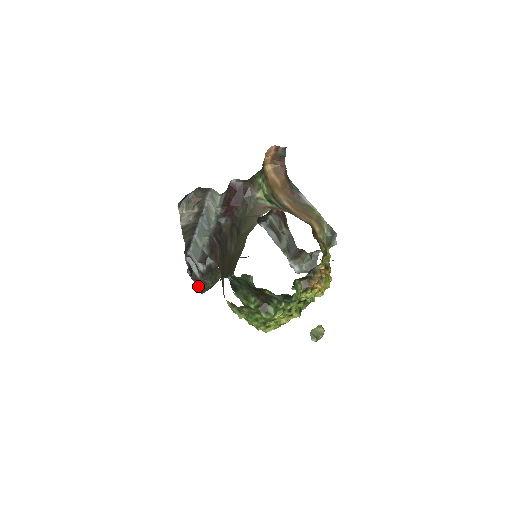
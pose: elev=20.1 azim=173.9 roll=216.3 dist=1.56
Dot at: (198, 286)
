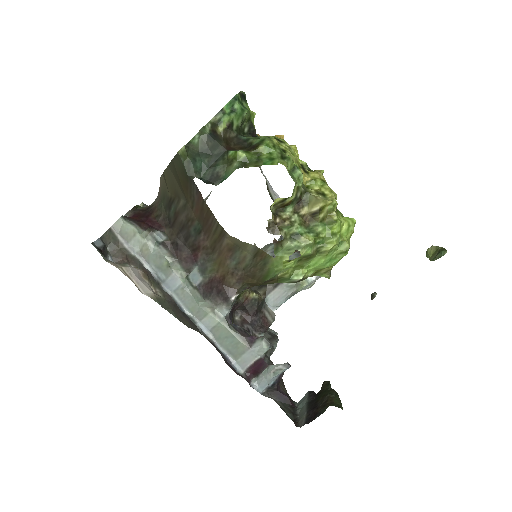
Dot at: (325, 410)
